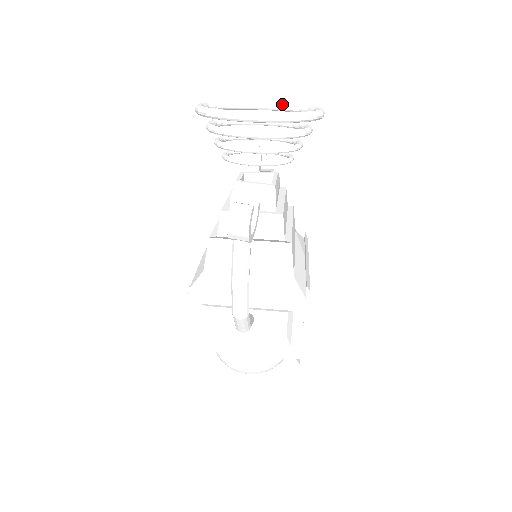
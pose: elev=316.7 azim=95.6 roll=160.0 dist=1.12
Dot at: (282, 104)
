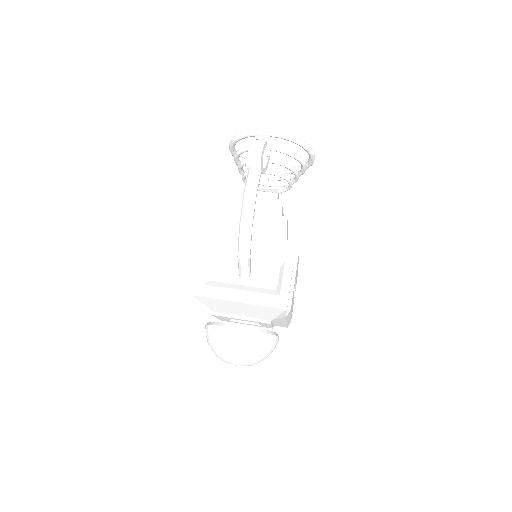
Dot at: (286, 168)
